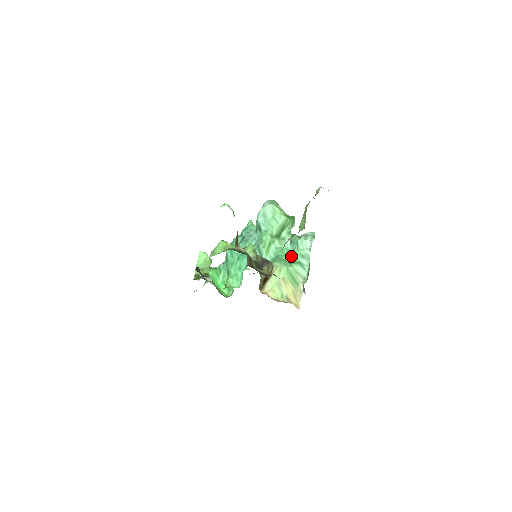
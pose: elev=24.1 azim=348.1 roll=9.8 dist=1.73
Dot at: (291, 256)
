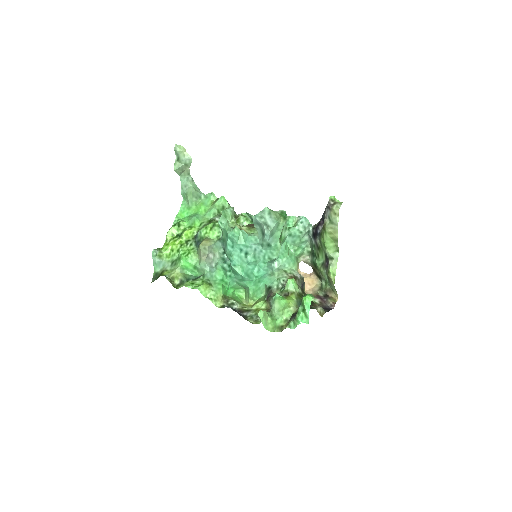
Dot at: (291, 245)
